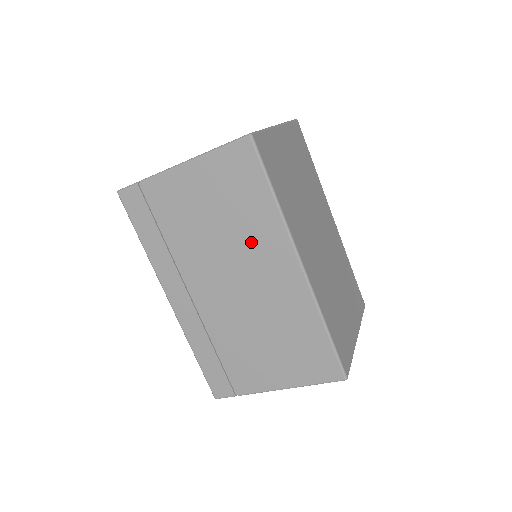
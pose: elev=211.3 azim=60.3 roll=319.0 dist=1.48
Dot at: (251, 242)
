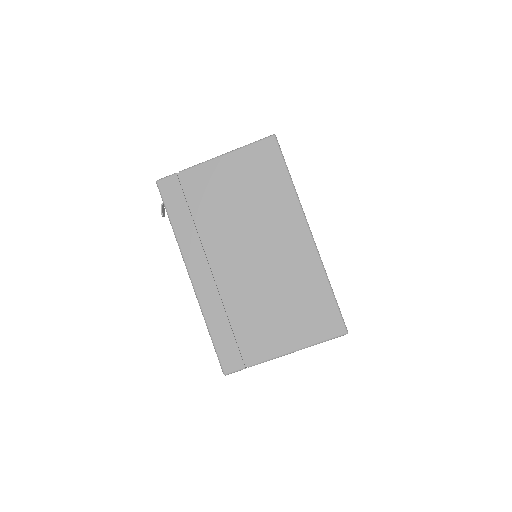
Dot at: (270, 216)
